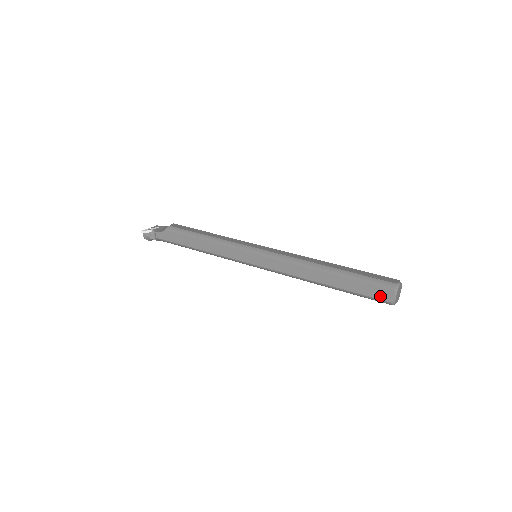
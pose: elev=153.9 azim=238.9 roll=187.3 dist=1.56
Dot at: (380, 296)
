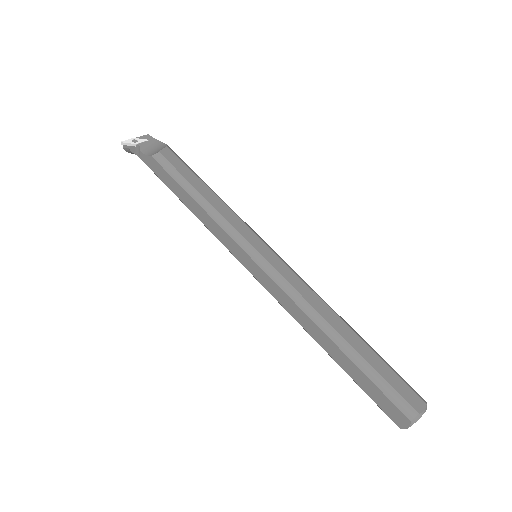
Dot at: (389, 413)
